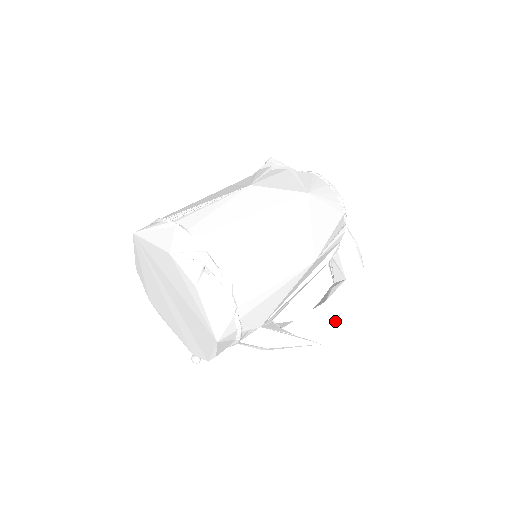
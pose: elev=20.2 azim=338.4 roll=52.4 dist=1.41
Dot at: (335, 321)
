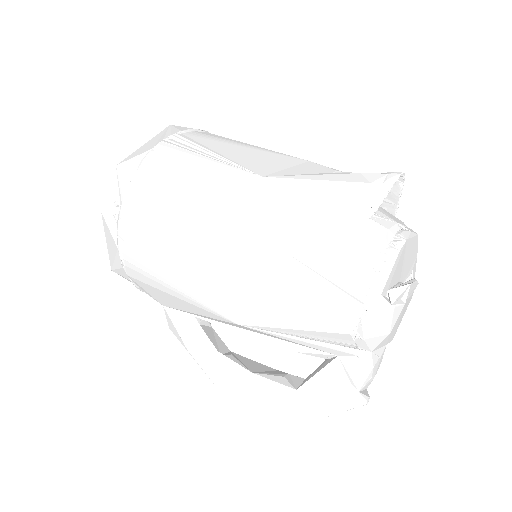
Dot at: (249, 398)
